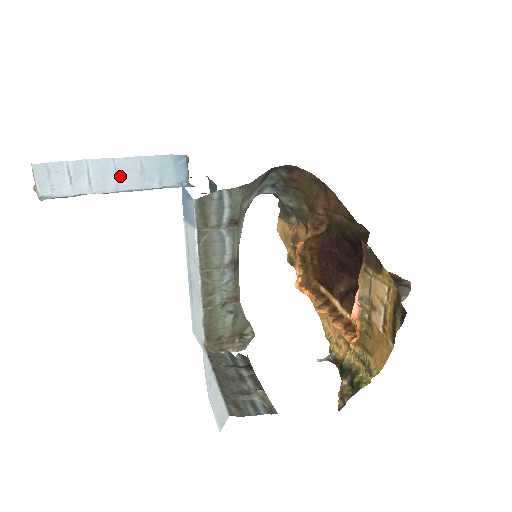
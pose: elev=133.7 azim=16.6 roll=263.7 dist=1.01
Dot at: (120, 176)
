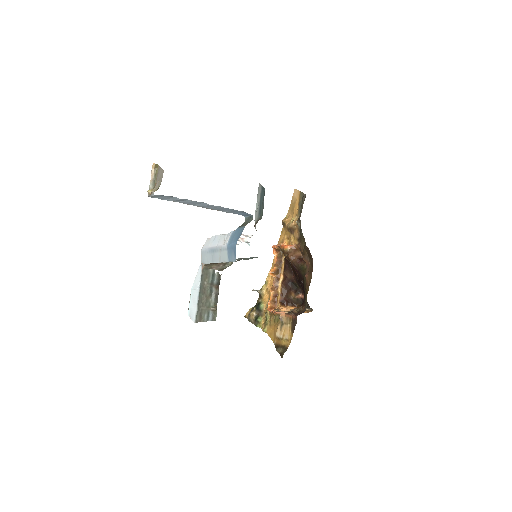
Dot at: (206, 206)
